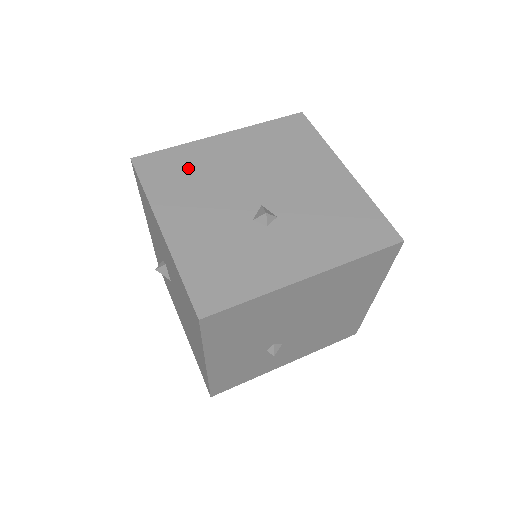
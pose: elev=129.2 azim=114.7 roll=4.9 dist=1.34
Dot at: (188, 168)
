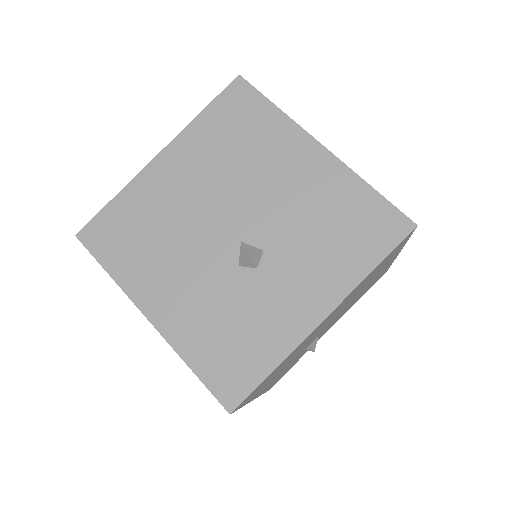
Dot at: (141, 222)
